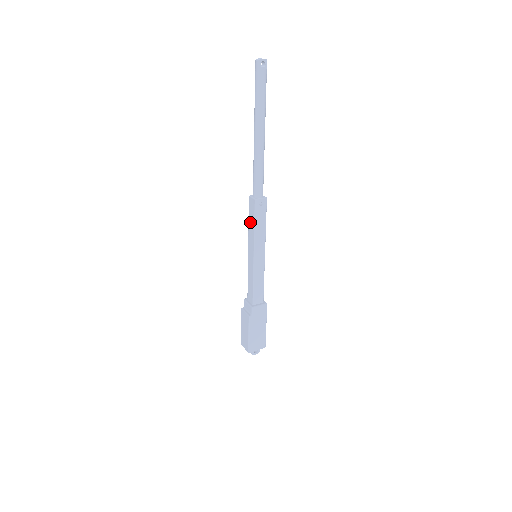
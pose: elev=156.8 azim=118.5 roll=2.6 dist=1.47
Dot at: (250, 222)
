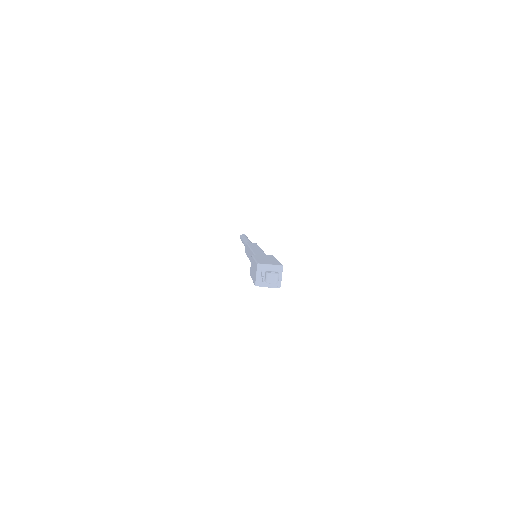
Dot at: (247, 252)
